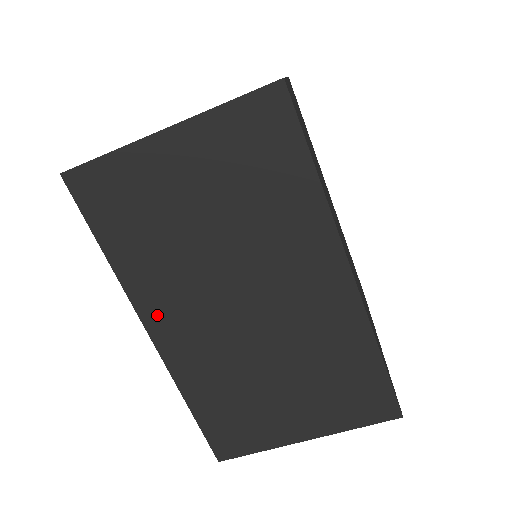
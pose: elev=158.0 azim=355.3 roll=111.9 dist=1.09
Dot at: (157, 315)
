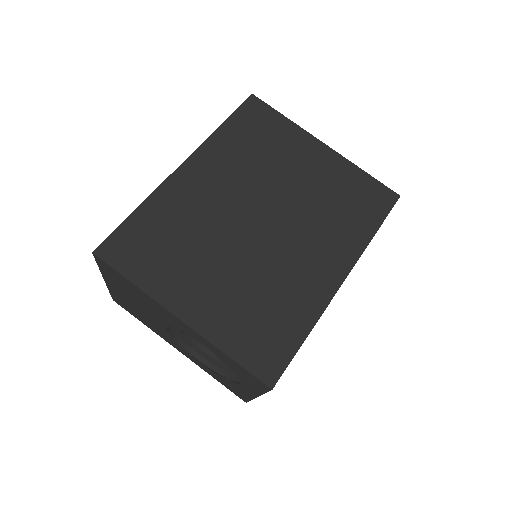
Dot at: occluded
